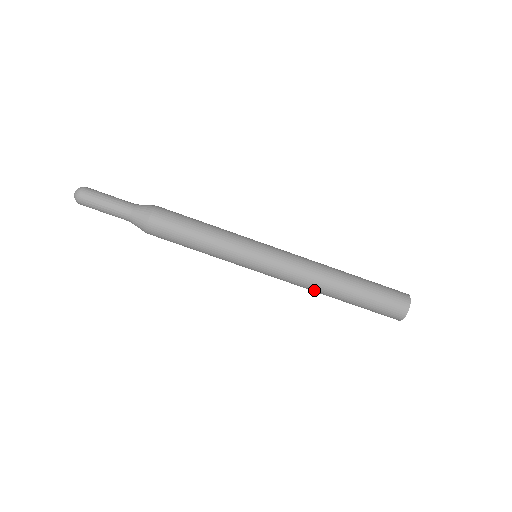
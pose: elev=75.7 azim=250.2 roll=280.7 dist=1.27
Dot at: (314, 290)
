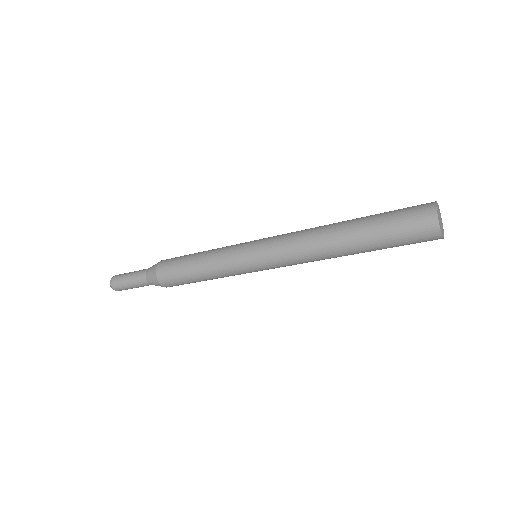
Dot at: occluded
